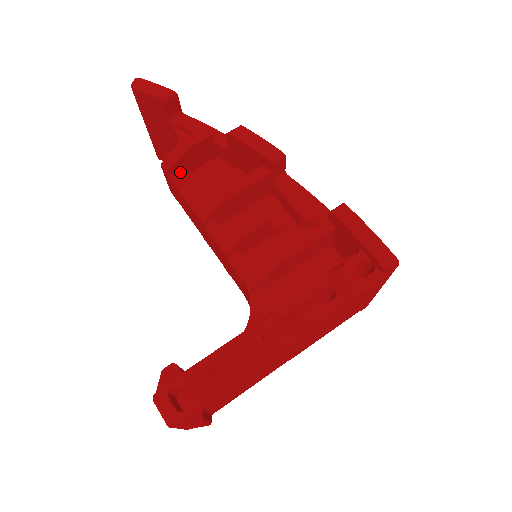
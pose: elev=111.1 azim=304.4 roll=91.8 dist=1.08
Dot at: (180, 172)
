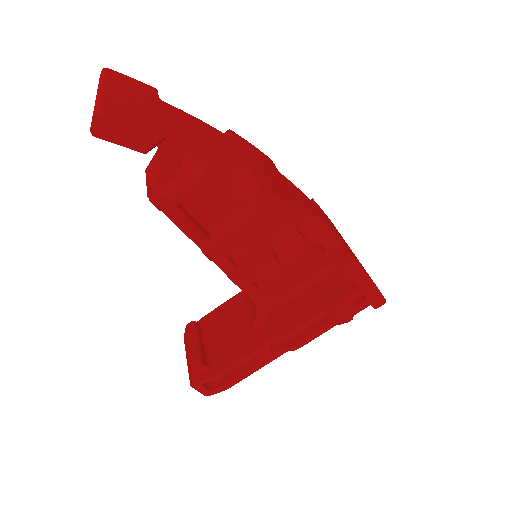
Dot at: occluded
